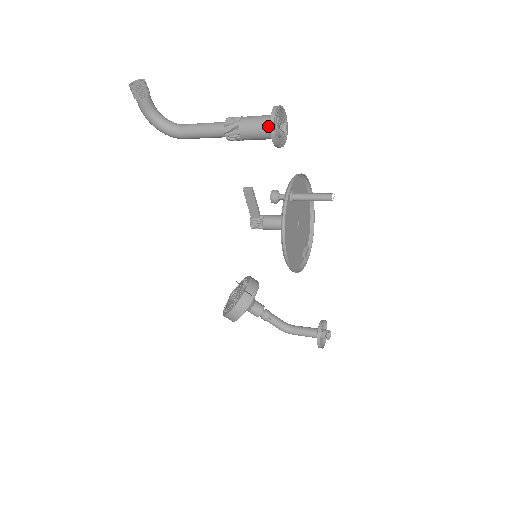
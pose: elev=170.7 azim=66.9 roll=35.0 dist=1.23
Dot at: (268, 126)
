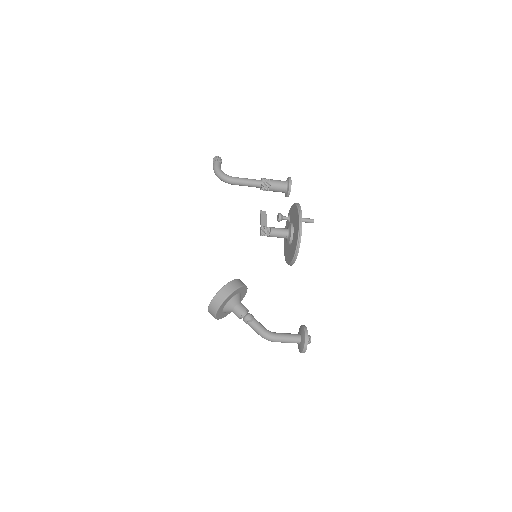
Dot at: (286, 181)
